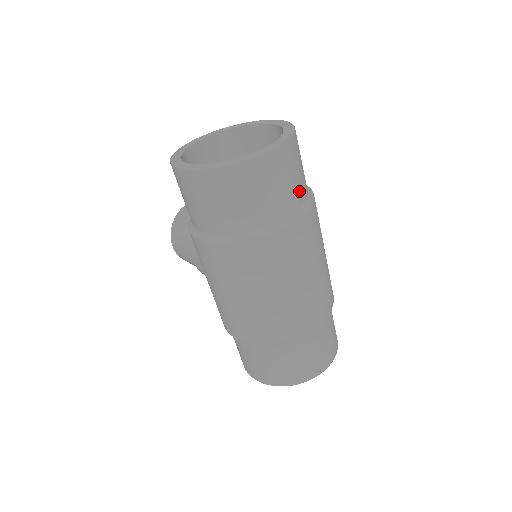
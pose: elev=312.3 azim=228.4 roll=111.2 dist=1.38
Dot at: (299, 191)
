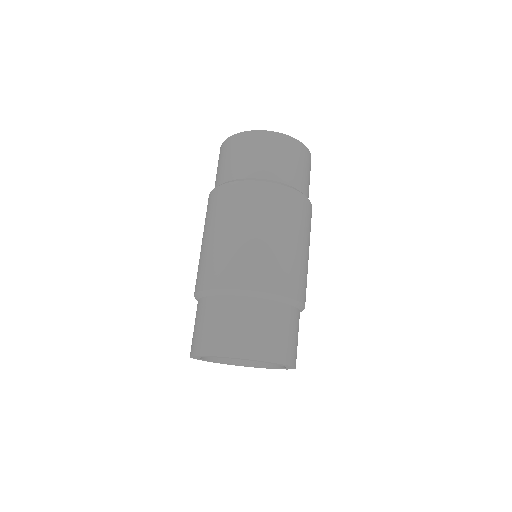
Dot at: (276, 170)
